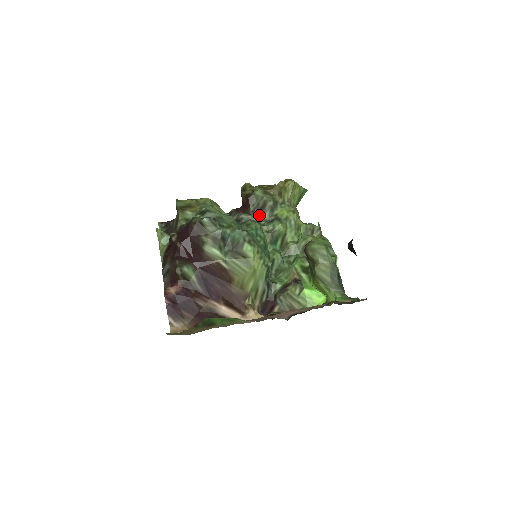
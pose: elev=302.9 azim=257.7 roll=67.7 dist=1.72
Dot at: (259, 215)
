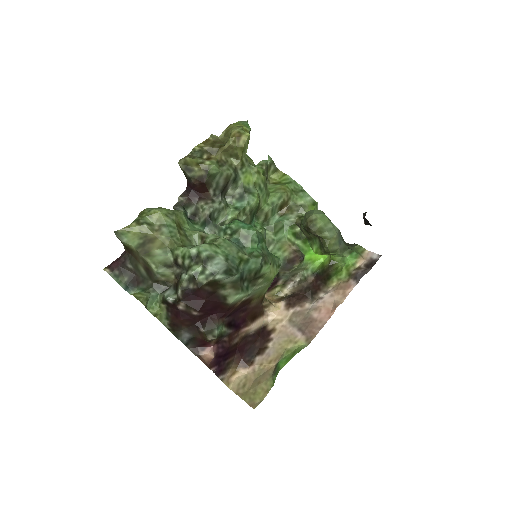
Dot at: (222, 195)
